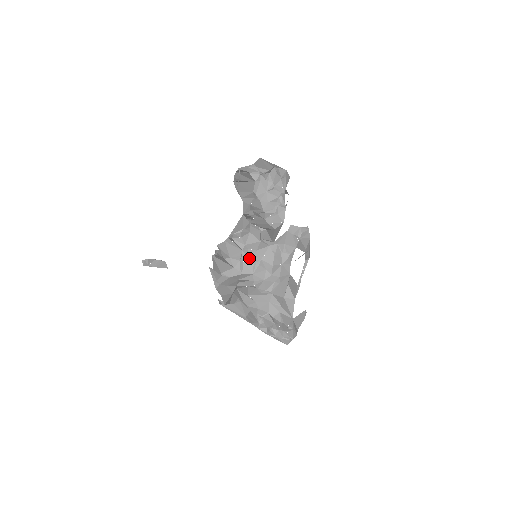
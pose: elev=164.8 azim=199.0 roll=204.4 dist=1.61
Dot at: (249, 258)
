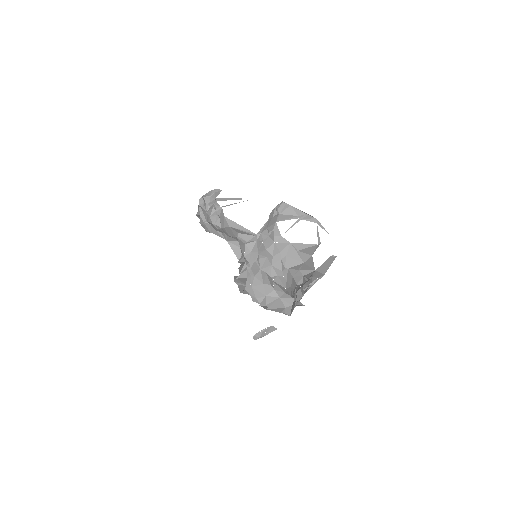
Dot at: (250, 262)
